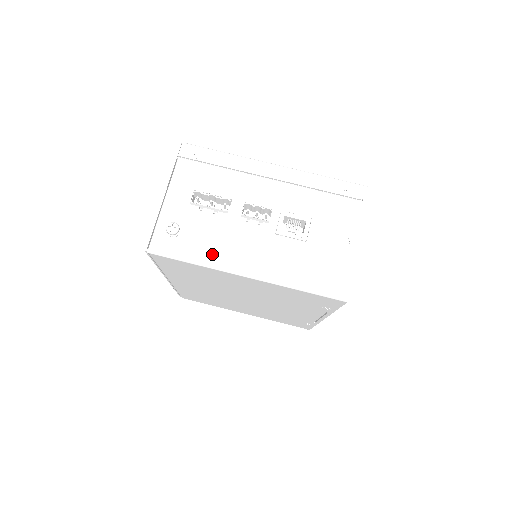
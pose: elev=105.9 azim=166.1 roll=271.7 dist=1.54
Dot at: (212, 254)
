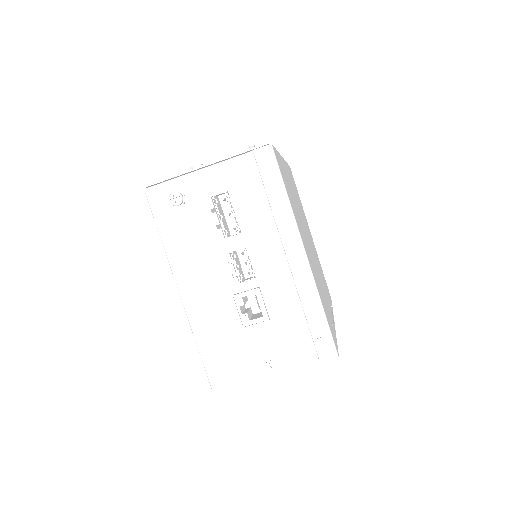
Dot at: (178, 249)
